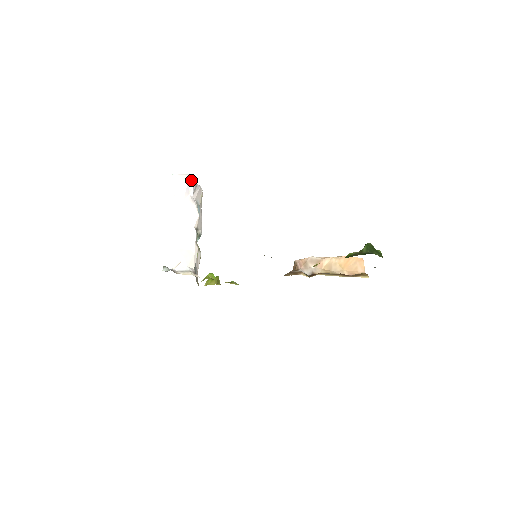
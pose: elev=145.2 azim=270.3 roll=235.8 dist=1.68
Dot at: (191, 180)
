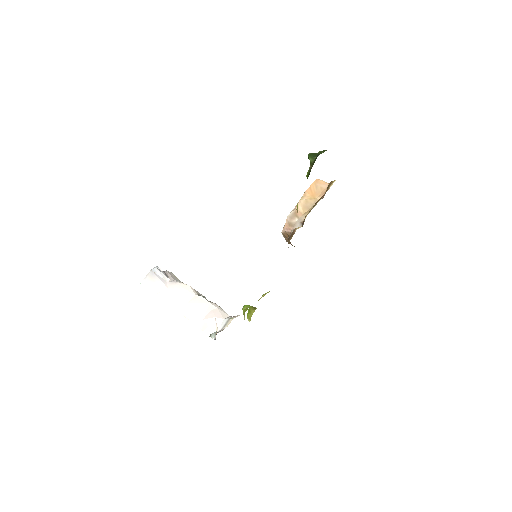
Dot at: (156, 272)
